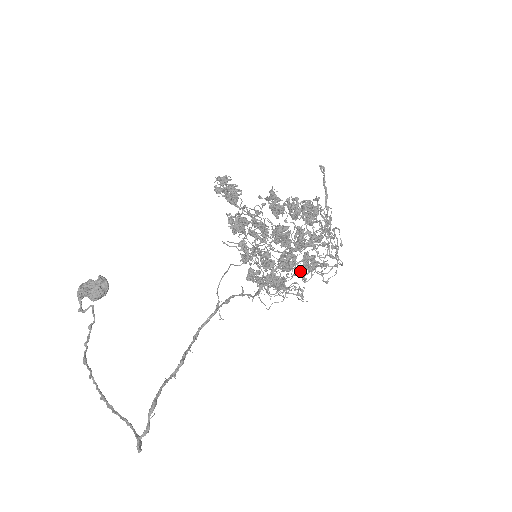
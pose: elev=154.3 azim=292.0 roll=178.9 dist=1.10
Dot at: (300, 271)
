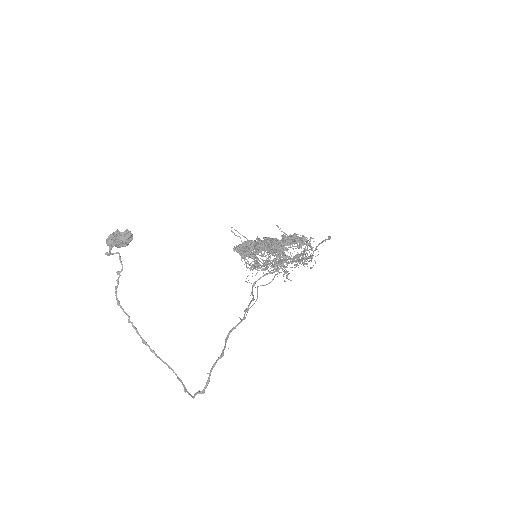
Dot at: occluded
